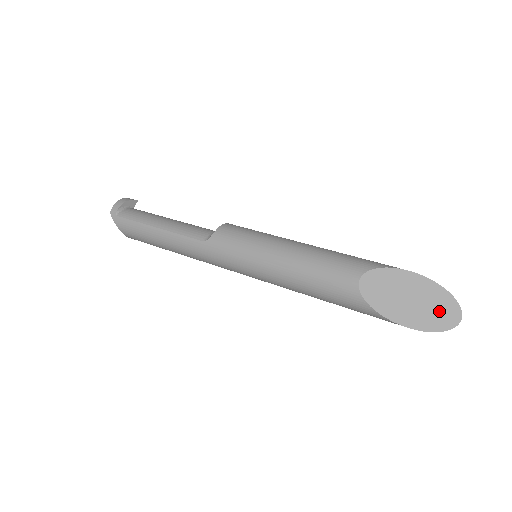
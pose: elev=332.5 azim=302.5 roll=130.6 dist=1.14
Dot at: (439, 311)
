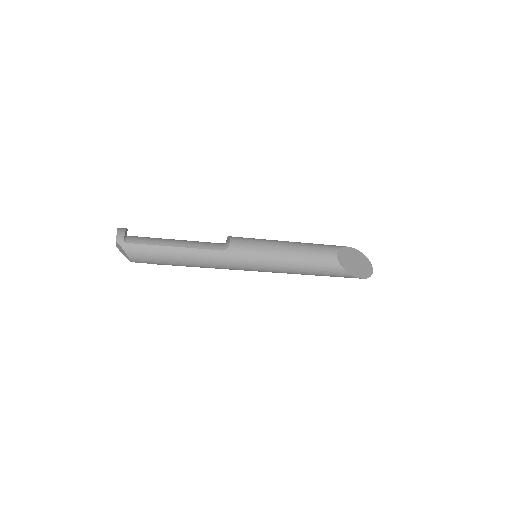
Dot at: (366, 267)
